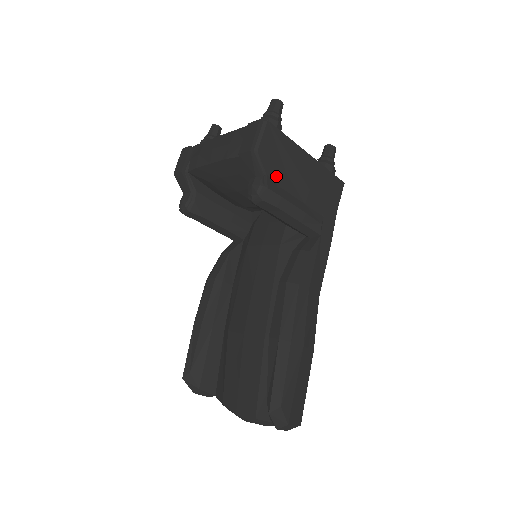
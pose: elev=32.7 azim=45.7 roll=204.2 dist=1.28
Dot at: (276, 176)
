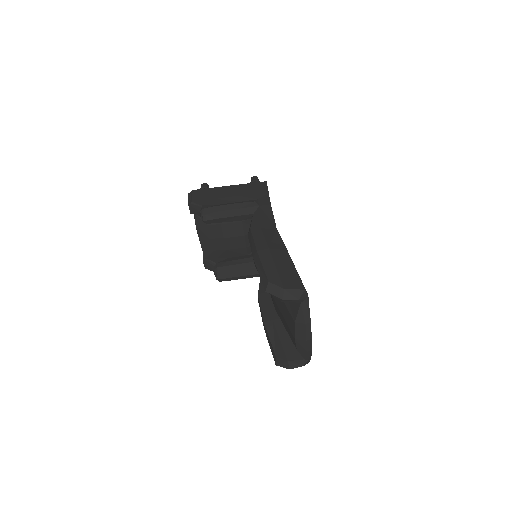
Dot at: (210, 203)
